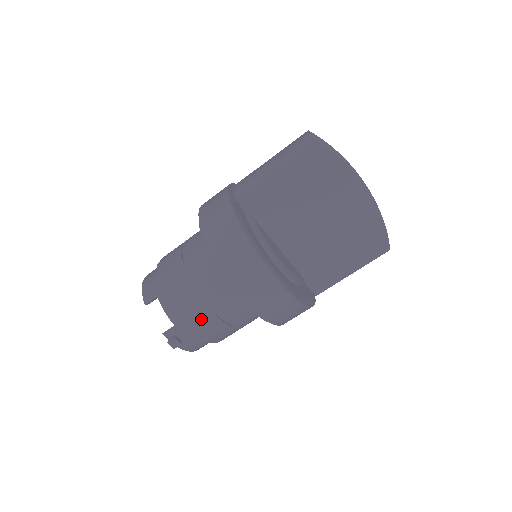
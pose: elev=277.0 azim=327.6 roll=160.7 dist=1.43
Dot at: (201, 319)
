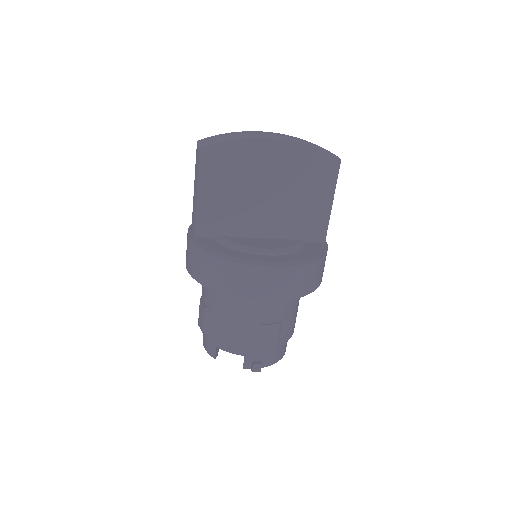
Dot at: (255, 337)
